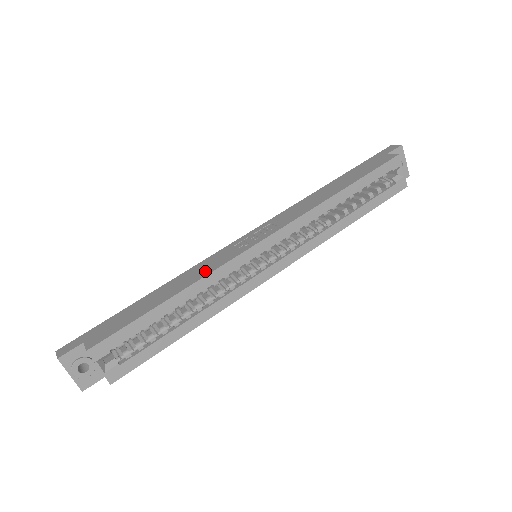
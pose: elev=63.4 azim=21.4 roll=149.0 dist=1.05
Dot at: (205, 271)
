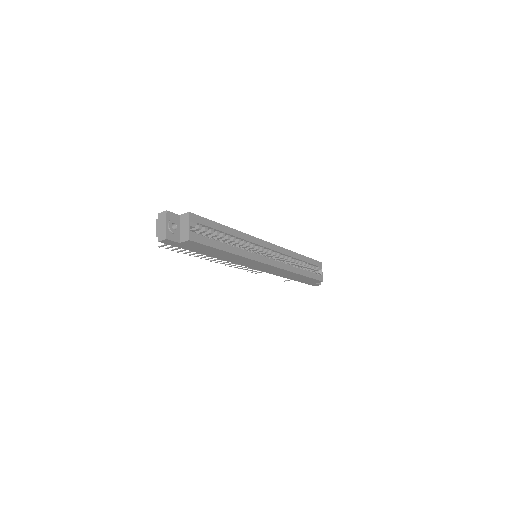
Dot at: occluded
